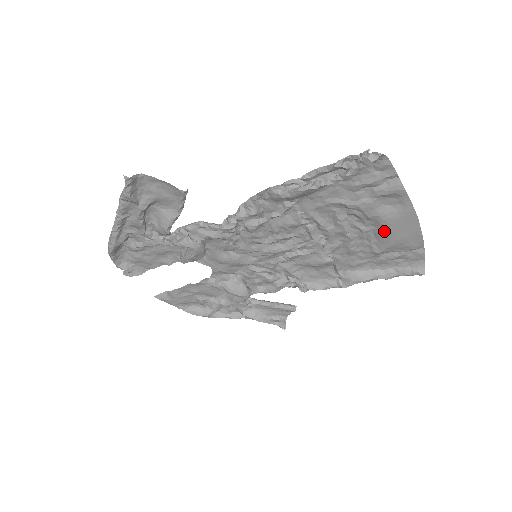
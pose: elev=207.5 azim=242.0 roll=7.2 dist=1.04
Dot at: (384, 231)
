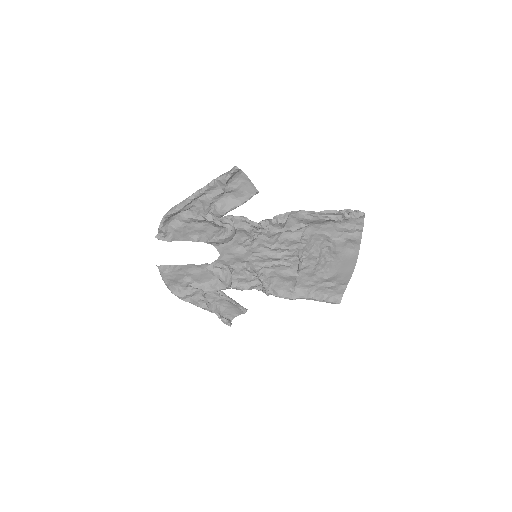
Dot at: (337, 264)
